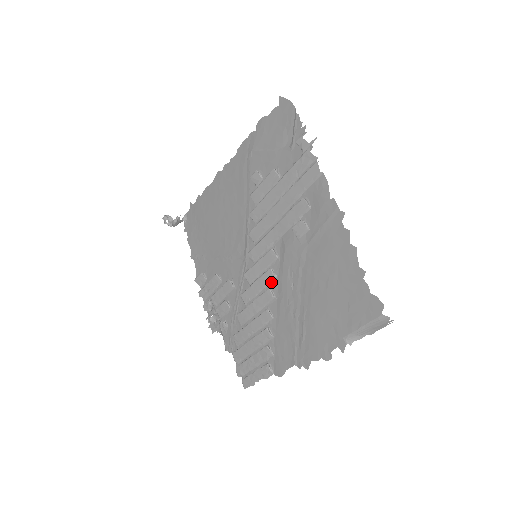
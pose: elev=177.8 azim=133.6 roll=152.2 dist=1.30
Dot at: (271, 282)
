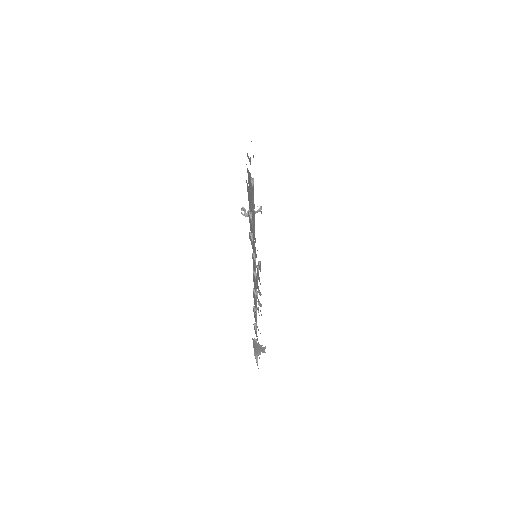
Dot at: occluded
